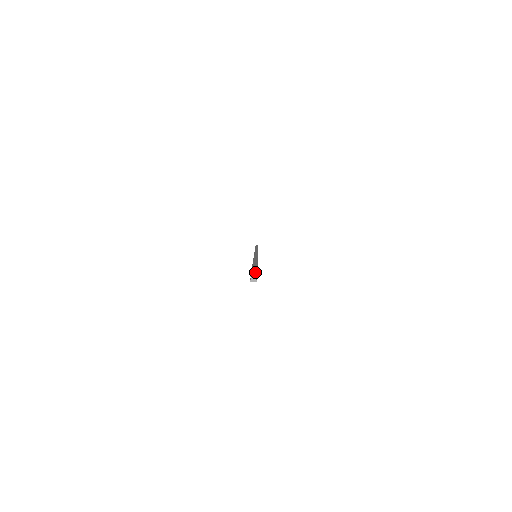
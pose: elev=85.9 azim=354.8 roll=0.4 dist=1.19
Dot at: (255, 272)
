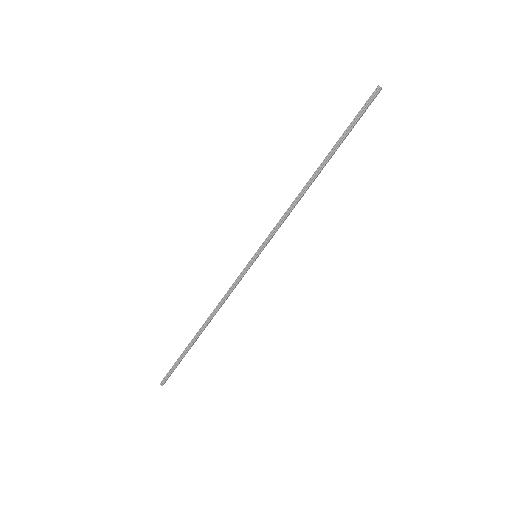
Dot at: (366, 103)
